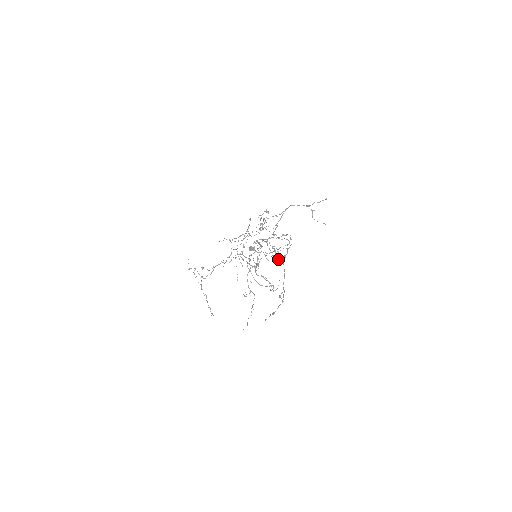
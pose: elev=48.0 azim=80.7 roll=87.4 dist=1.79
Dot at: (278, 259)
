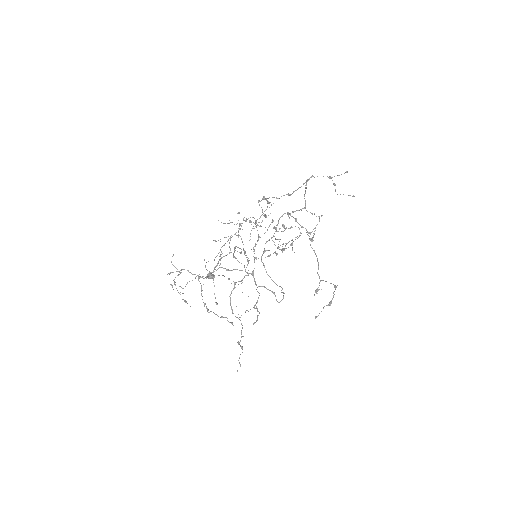
Dot at: (311, 238)
